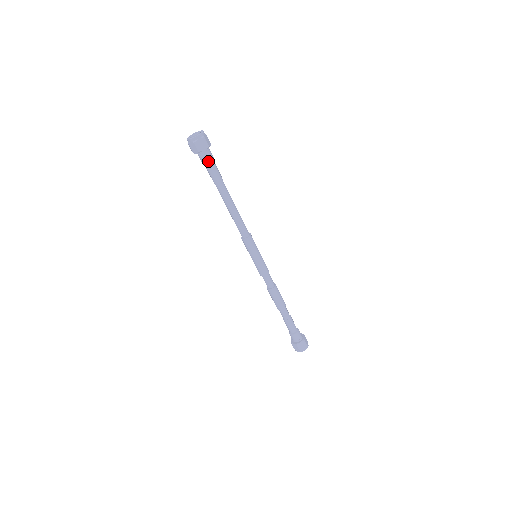
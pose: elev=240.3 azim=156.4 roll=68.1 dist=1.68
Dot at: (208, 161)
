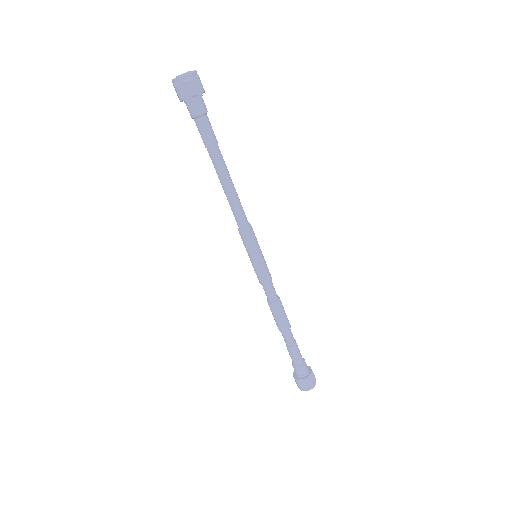
Dot at: (194, 115)
